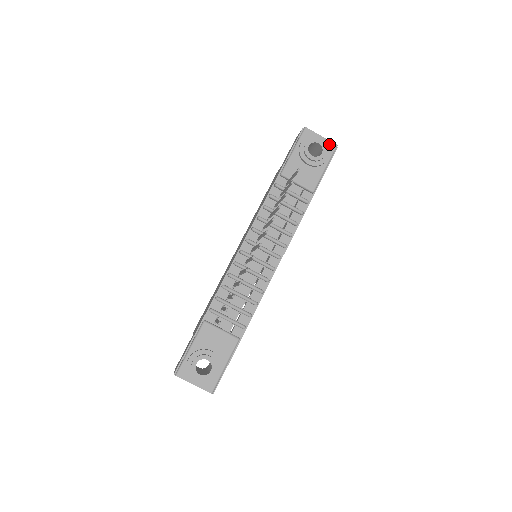
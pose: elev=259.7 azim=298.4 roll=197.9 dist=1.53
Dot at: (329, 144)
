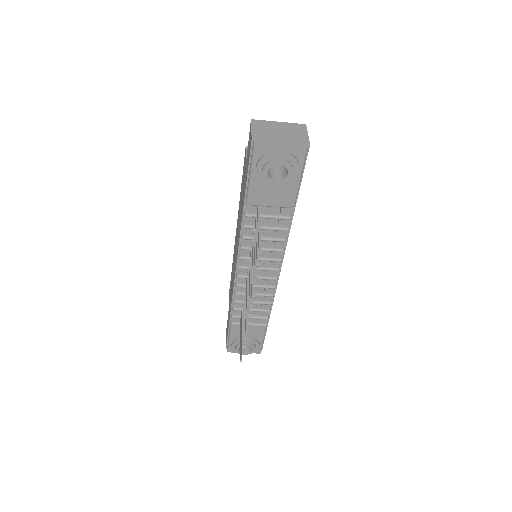
Dot at: (295, 151)
